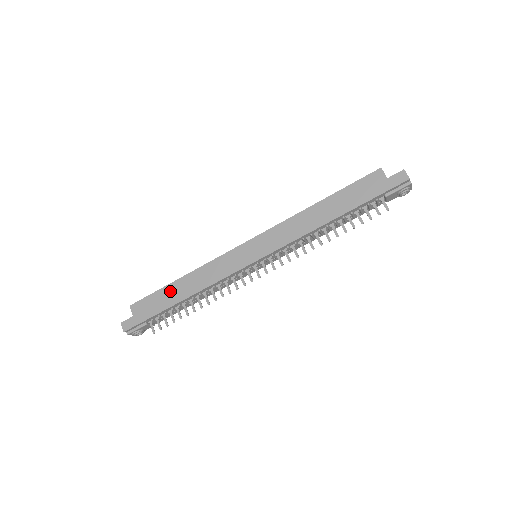
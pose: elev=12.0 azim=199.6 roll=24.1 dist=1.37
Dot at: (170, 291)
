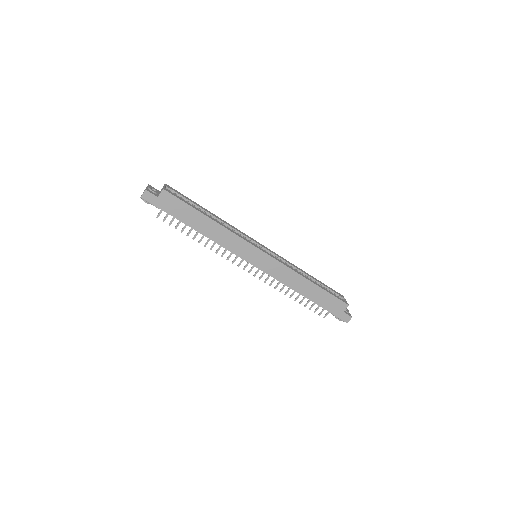
Dot at: (196, 216)
